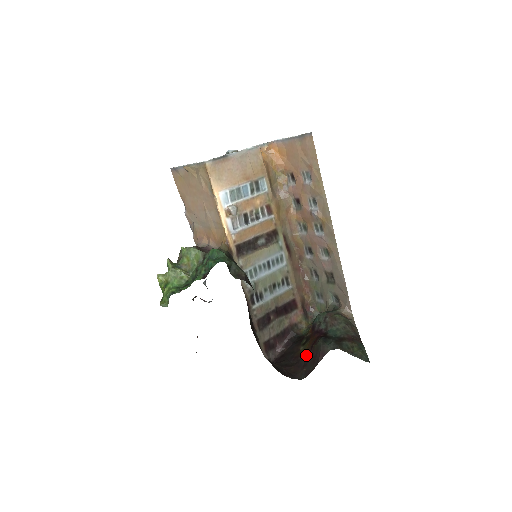
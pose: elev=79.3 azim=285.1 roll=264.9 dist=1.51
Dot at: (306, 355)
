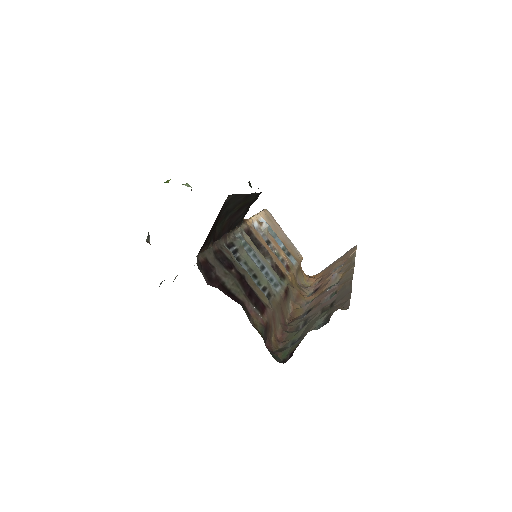
Dot at: occluded
